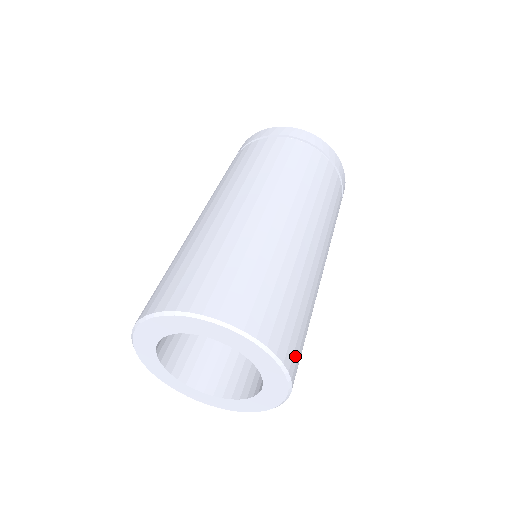
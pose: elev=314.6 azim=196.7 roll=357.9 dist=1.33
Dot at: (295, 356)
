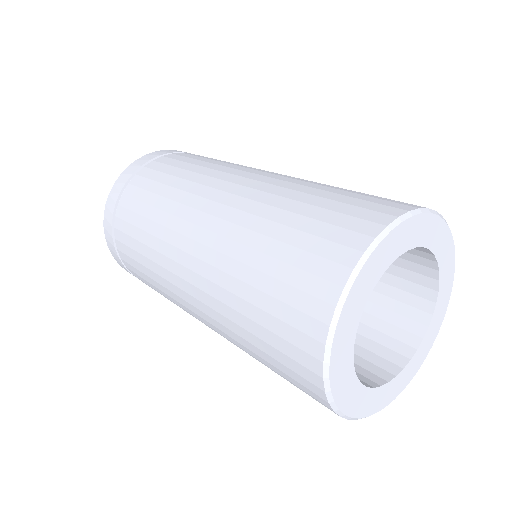
Dot at: occluded
